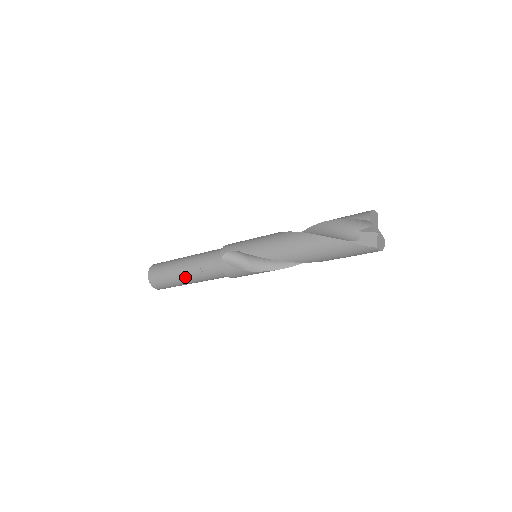
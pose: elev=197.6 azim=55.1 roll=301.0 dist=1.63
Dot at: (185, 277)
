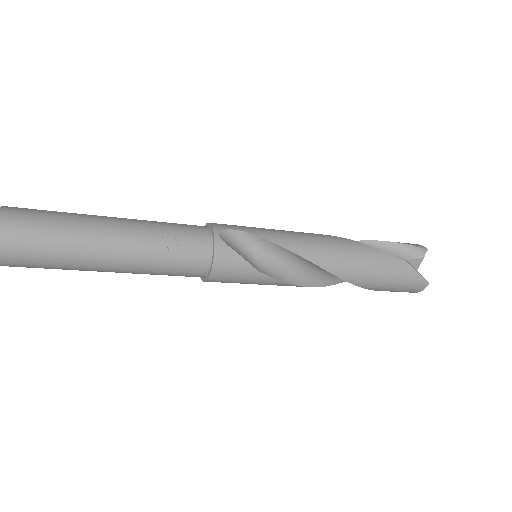
Dot at: (114, 247)
